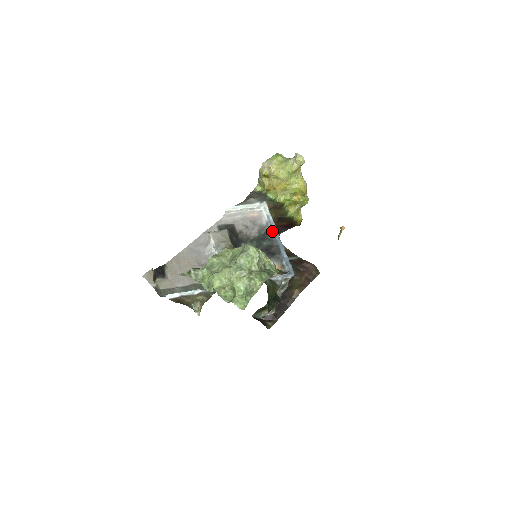
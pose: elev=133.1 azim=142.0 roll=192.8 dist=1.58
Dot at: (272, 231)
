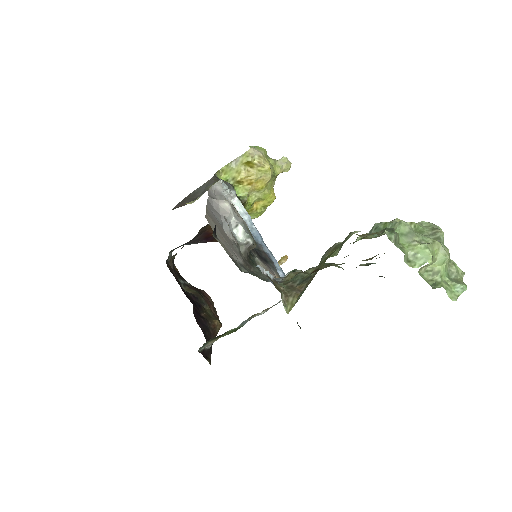
Dot at: (252, 233)
